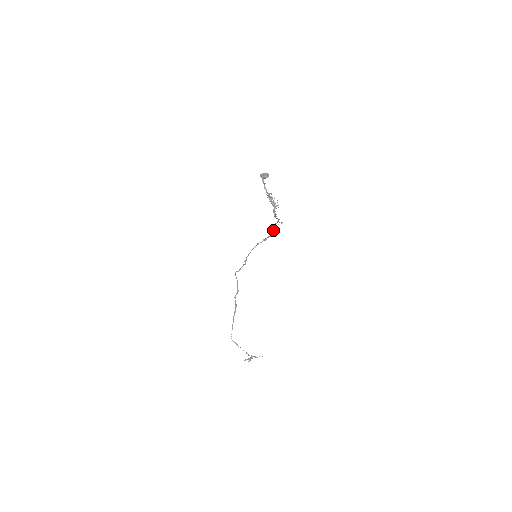
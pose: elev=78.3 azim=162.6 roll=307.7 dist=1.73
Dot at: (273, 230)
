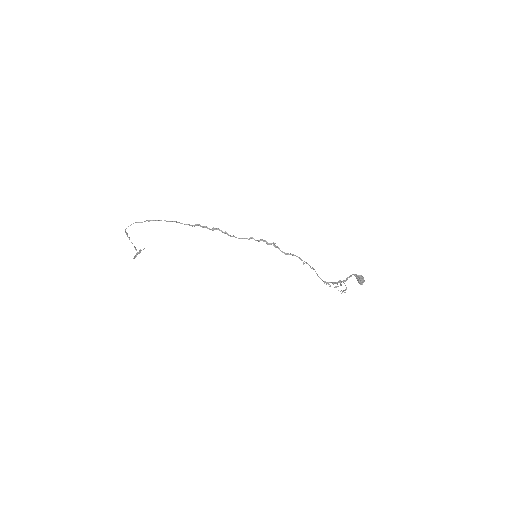
Dot at: occluded
